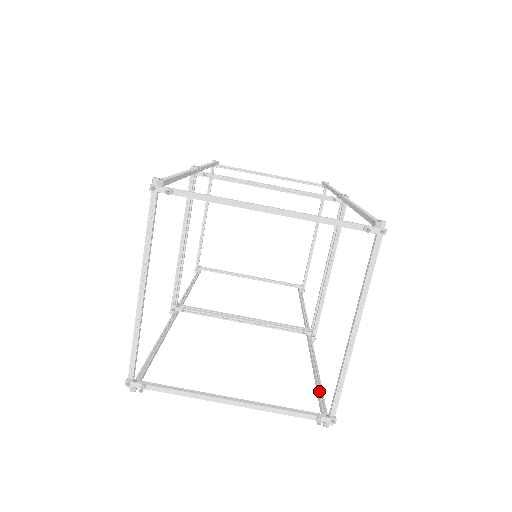
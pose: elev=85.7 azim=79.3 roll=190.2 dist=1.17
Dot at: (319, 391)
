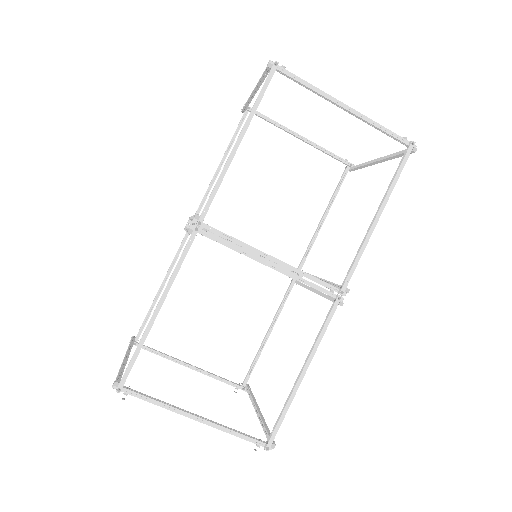
Dot at: (256, 359)
